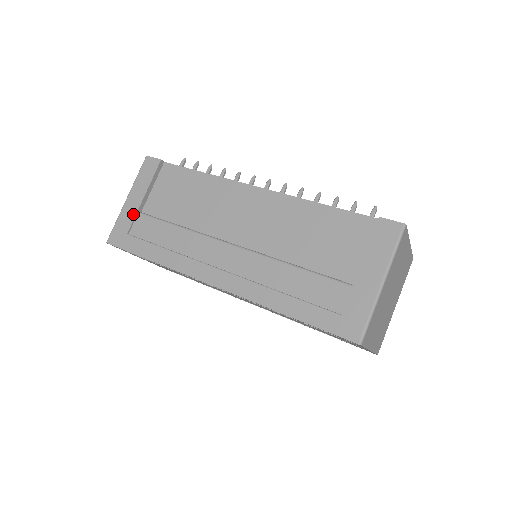
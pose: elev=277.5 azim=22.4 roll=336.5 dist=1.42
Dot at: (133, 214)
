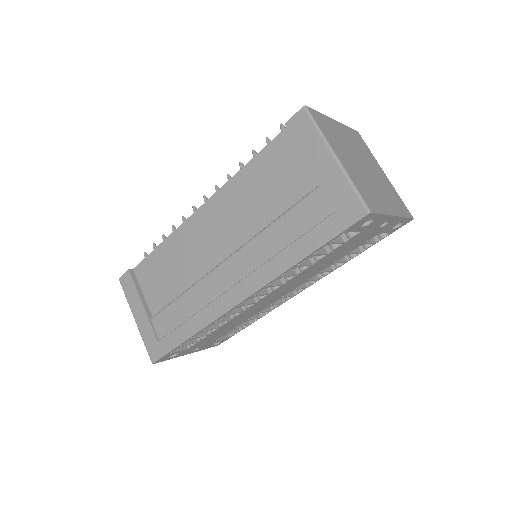
Dot at: (148, 324)
